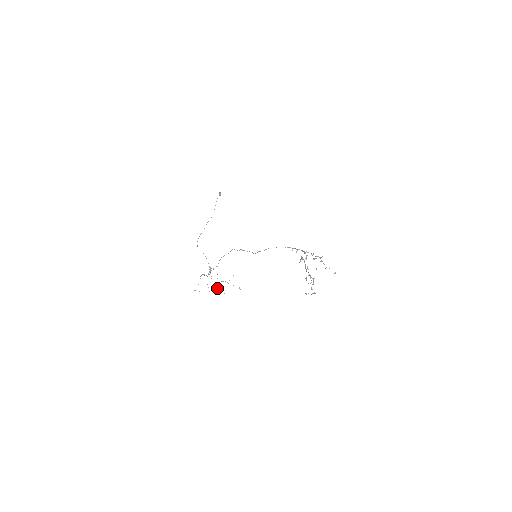
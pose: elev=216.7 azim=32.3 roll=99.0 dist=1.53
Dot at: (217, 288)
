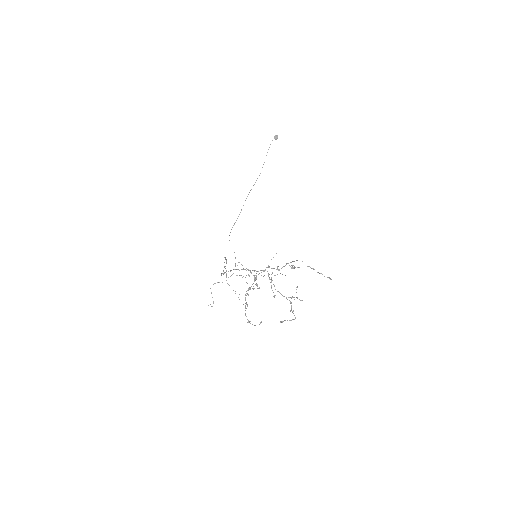
Dot at: occluded
